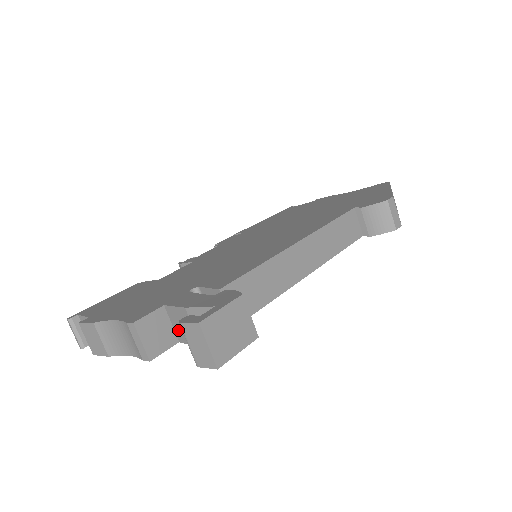
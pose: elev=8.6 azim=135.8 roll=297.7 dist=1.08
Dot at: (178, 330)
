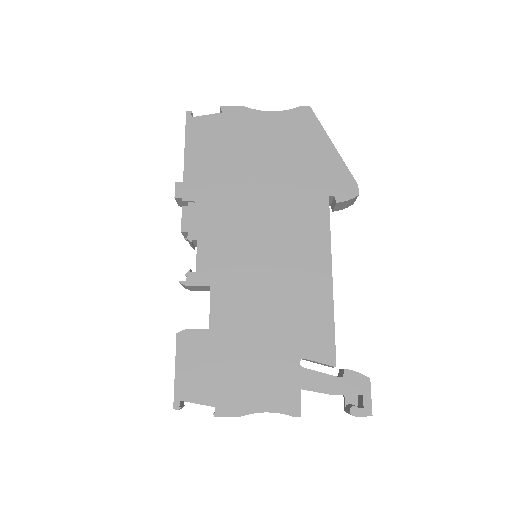
Dot at: occluded
